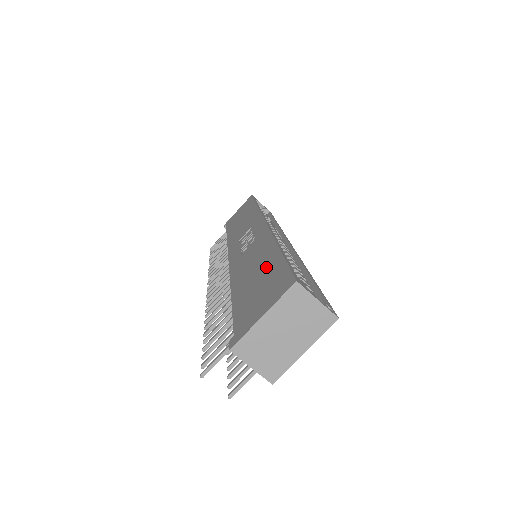
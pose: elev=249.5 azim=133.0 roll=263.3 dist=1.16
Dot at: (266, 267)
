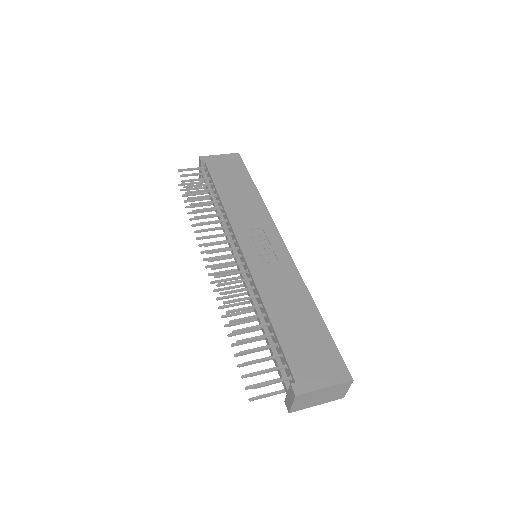
Dot at: (311, 326)
